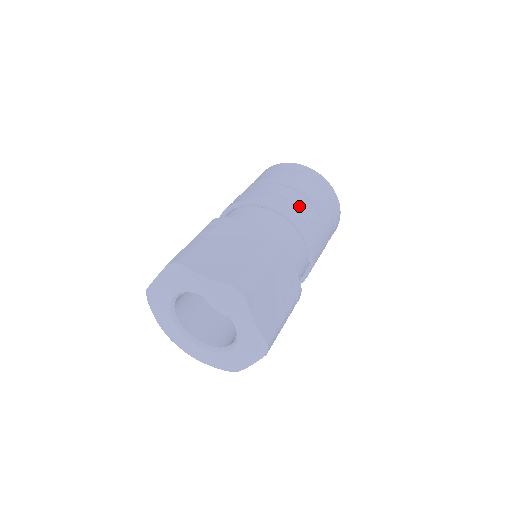
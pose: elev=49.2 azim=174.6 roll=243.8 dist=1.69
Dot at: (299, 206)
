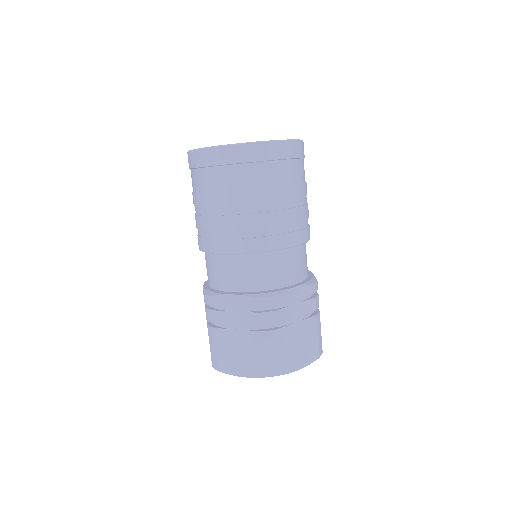
Dot at: (305, 217)
